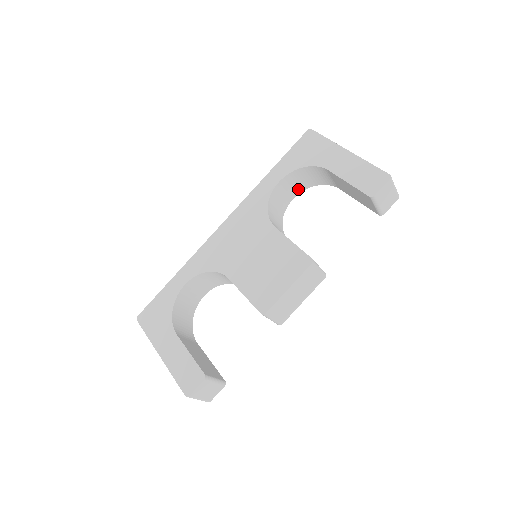
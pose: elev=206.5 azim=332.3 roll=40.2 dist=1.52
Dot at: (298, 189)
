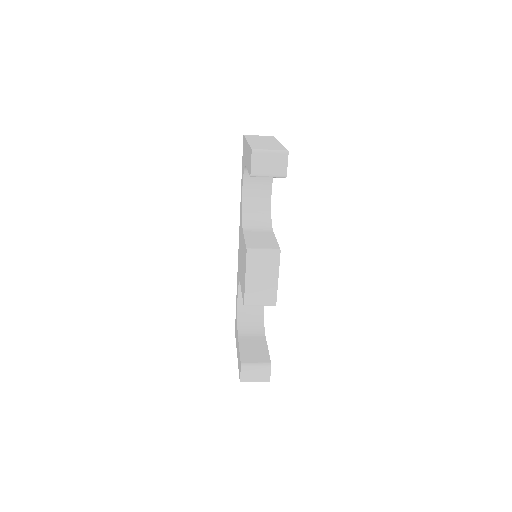
Dot at: (267, 184)
